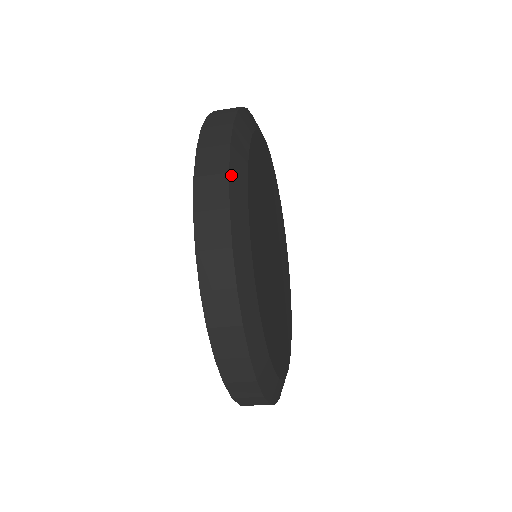
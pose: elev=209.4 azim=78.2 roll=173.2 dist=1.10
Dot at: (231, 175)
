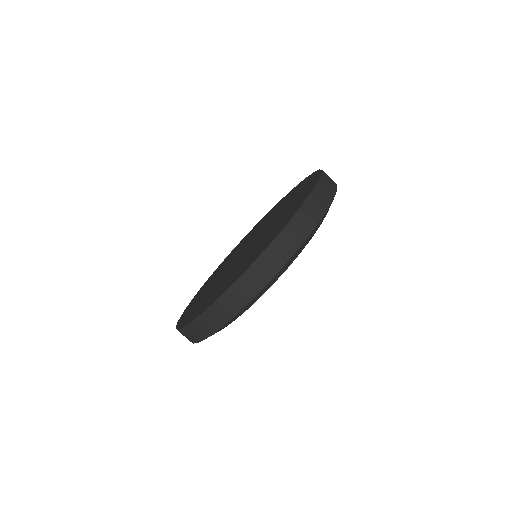
Dot at: occluded
